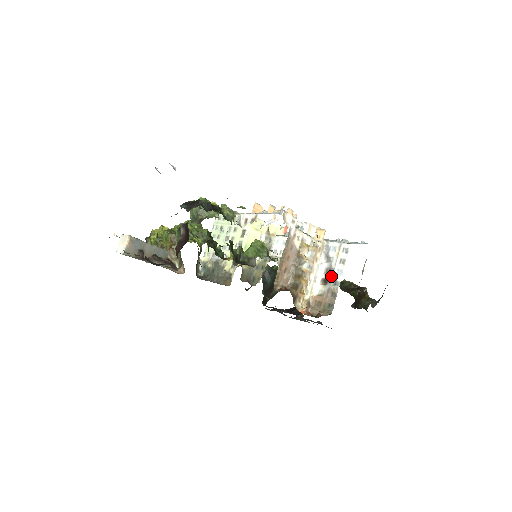
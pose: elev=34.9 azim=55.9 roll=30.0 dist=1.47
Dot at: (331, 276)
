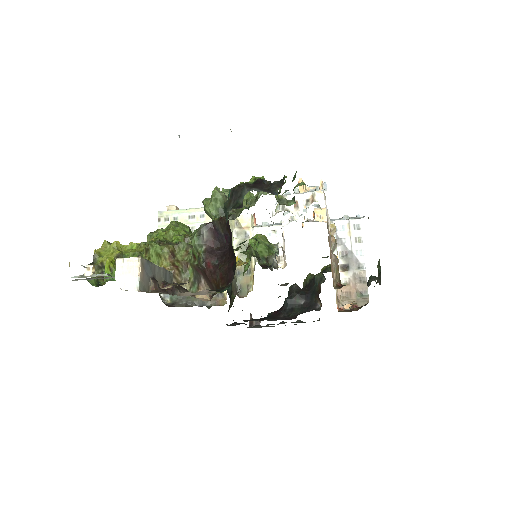
Dot at: (351, 259)
